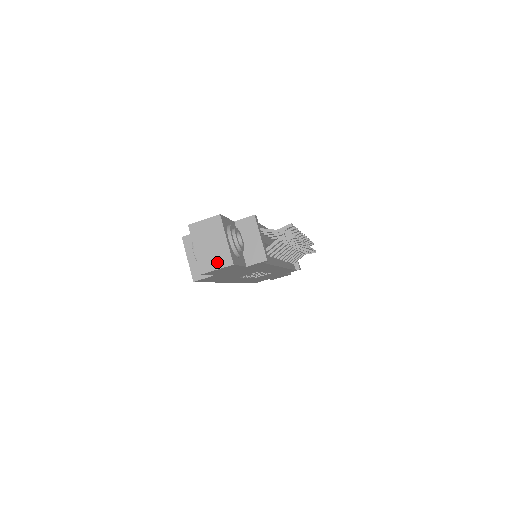
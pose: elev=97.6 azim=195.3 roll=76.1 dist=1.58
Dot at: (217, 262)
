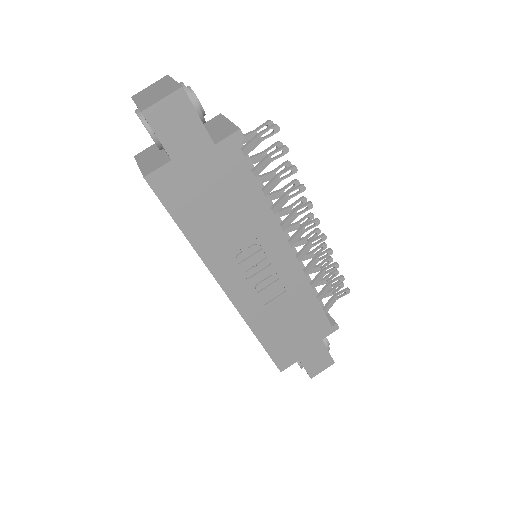
Dot at: (162, 96)
